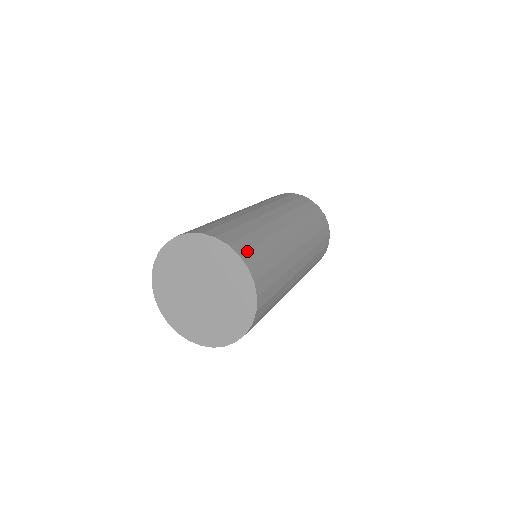
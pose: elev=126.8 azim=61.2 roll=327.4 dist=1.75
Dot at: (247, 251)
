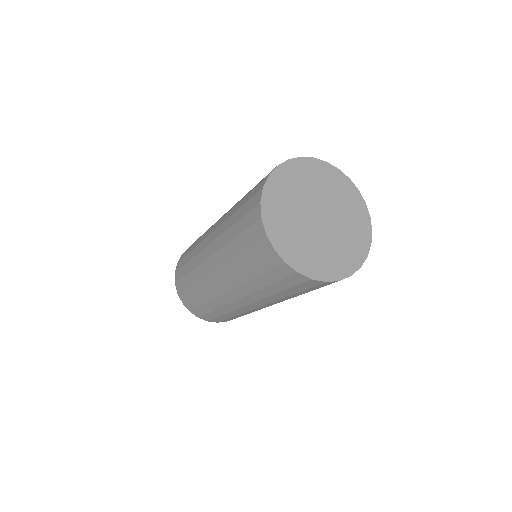
Dot at: occluded
